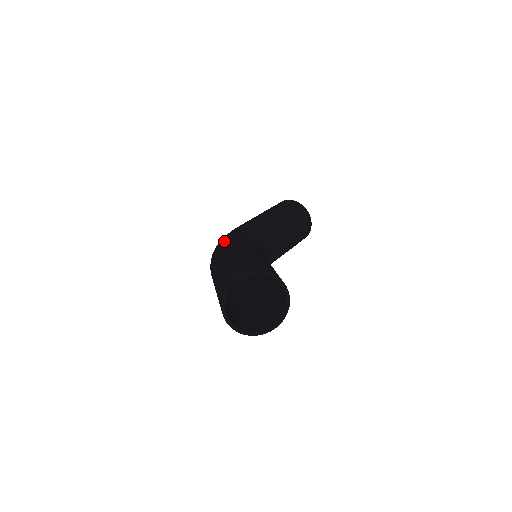
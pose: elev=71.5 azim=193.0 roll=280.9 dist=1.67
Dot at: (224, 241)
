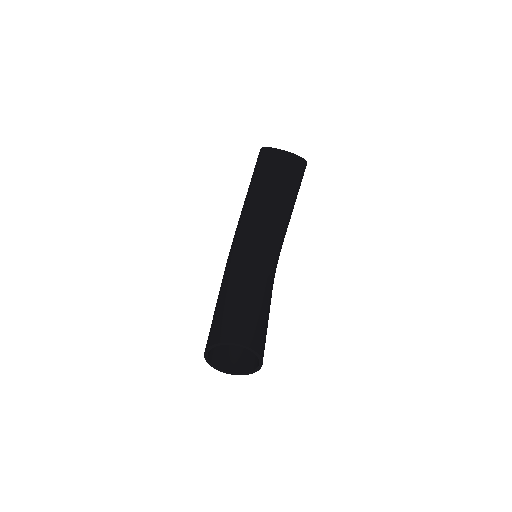
Dot at: occluded
